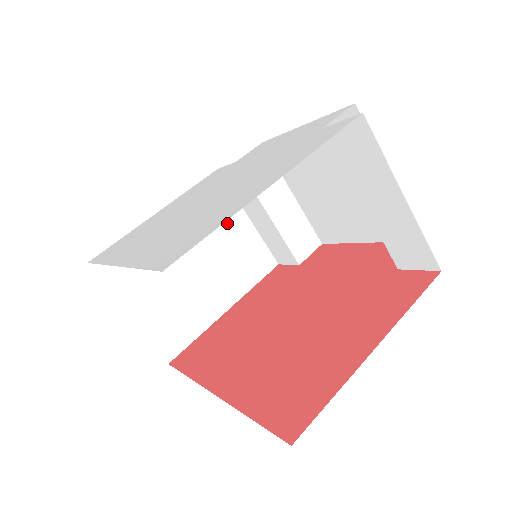
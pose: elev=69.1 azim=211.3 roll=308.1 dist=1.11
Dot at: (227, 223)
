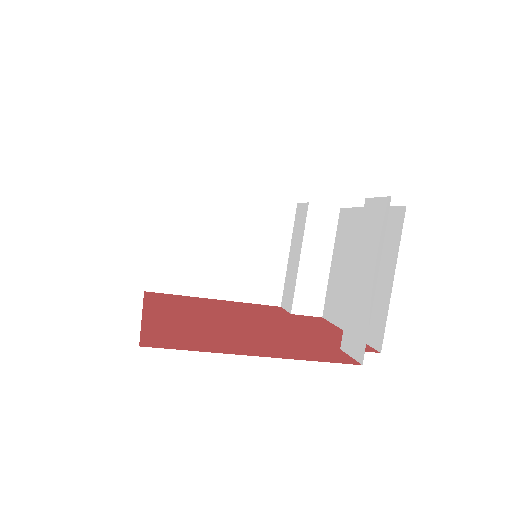
Dot at: (270, 243)
